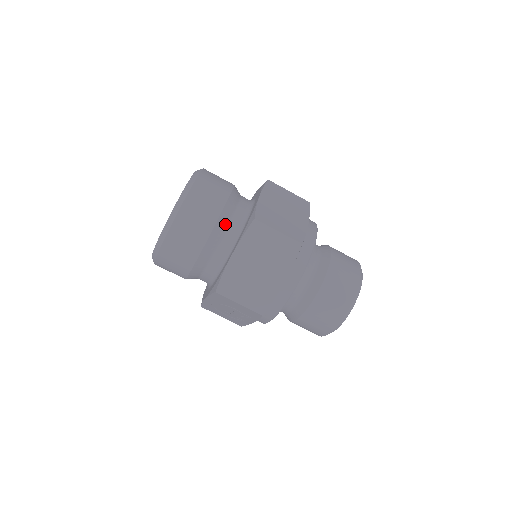
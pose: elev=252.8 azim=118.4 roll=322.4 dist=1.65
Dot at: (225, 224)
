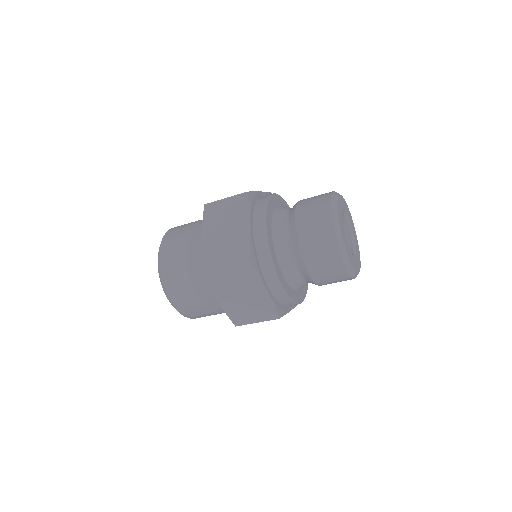
Dot at: (200, 277)
